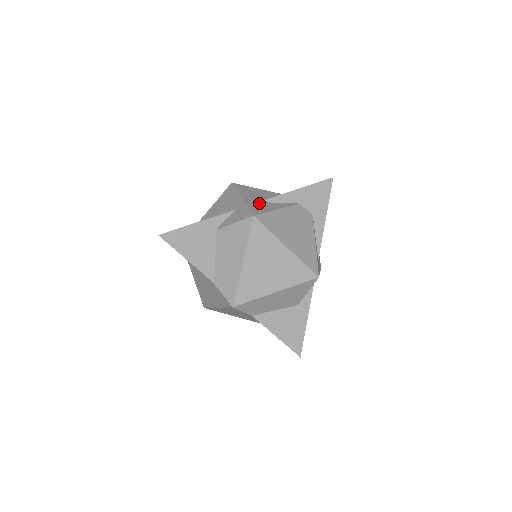
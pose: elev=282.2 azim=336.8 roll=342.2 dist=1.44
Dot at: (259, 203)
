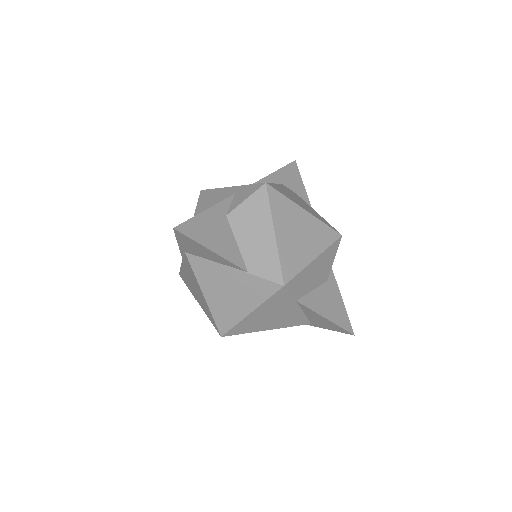
Dot at: occluded
